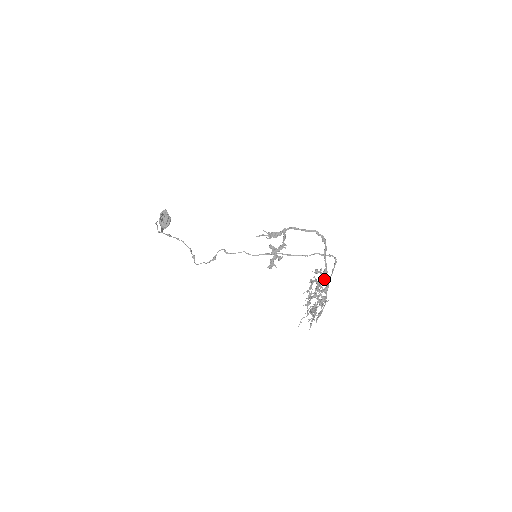
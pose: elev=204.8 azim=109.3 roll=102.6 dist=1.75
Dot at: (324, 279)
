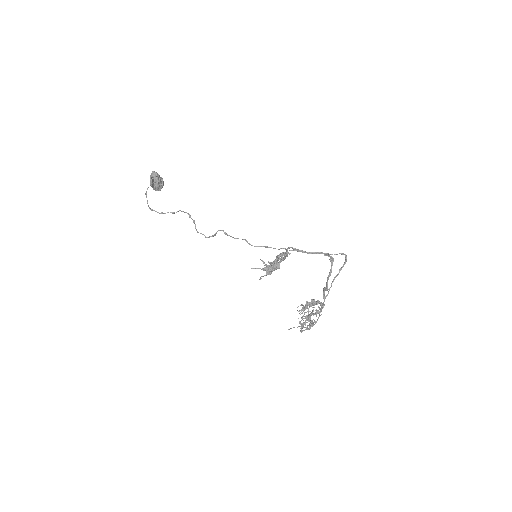
Dot at: (319, 308)
